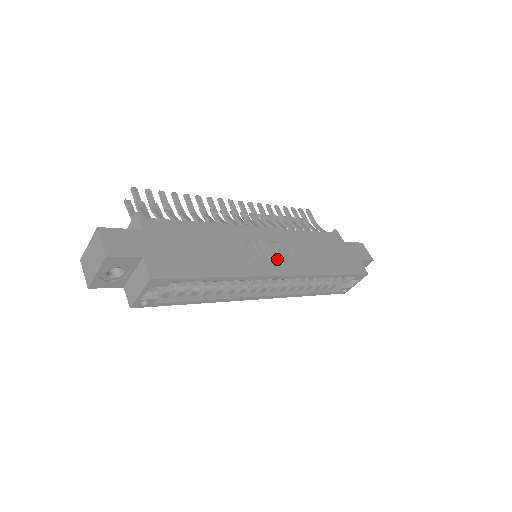
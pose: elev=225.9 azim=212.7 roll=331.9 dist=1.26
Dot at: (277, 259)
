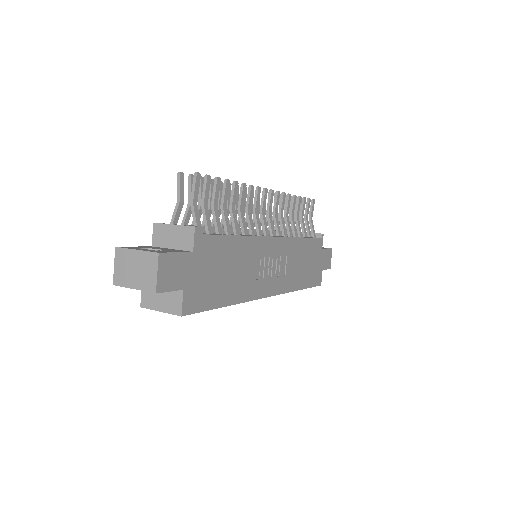
Dot at: (273, 277)
